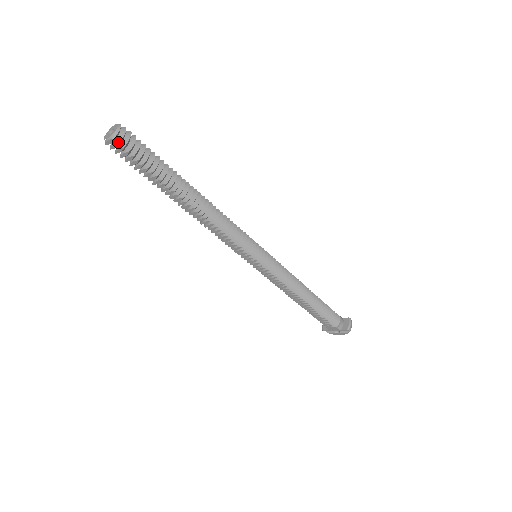
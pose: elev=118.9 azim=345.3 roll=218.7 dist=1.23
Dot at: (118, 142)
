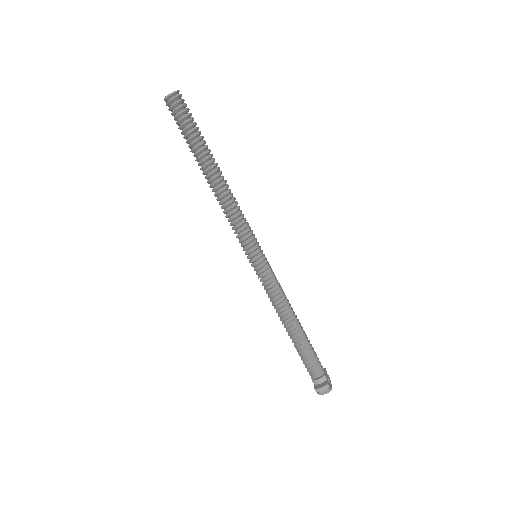
Dot at: (166, 104)
